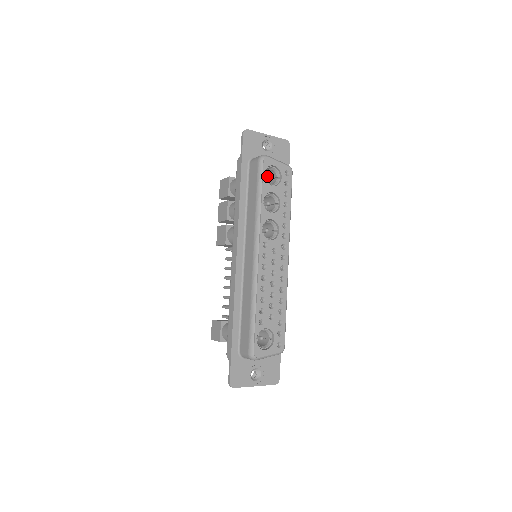
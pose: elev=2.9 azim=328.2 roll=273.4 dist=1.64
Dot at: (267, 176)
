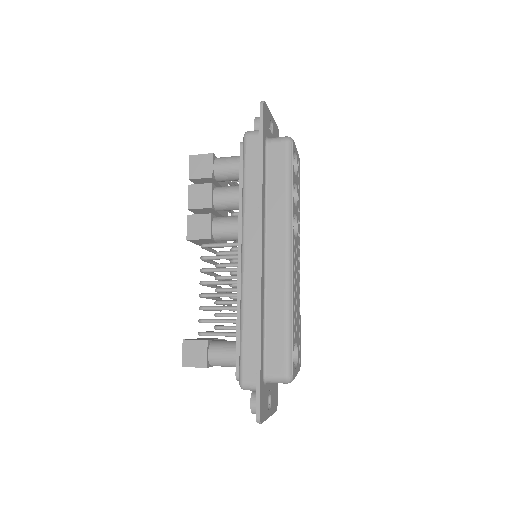
Dot at: occluded
